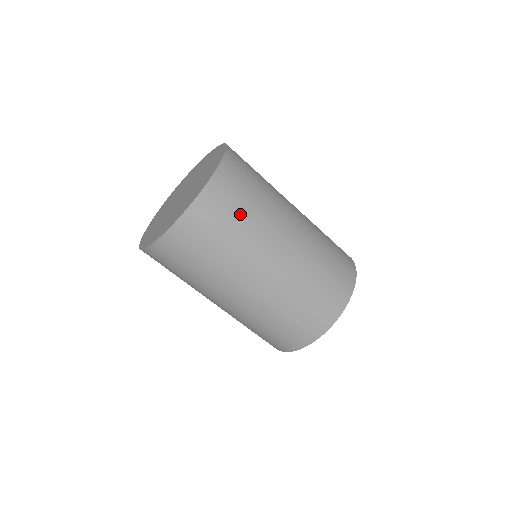
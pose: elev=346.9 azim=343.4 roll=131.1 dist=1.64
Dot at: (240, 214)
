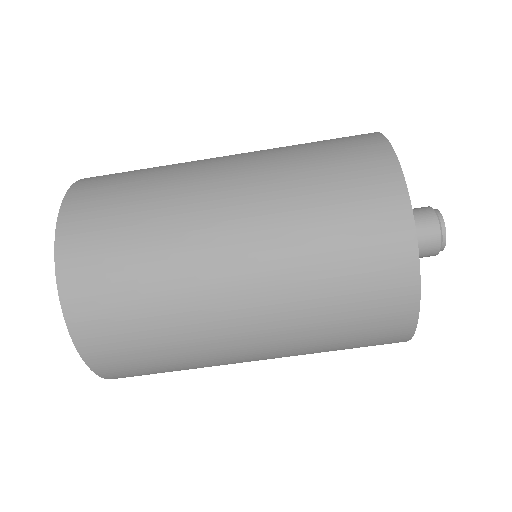
Dot at: (128, 206)
